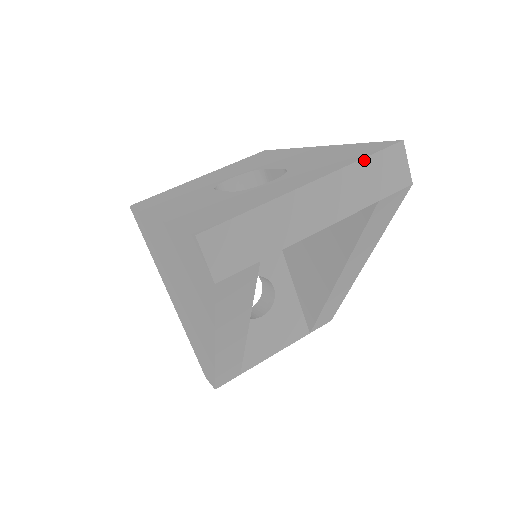
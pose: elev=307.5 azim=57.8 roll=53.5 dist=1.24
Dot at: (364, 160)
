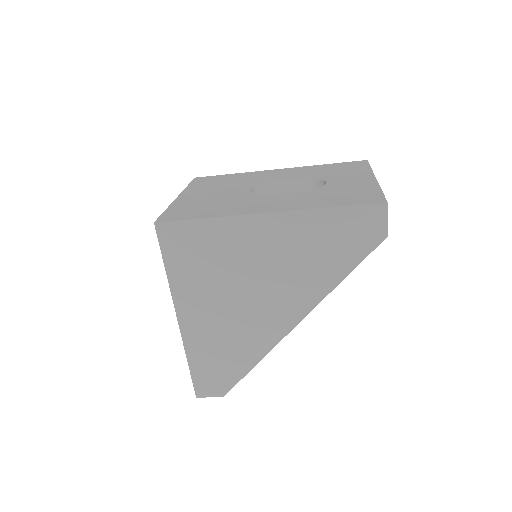
Dot at: (371, 168)
